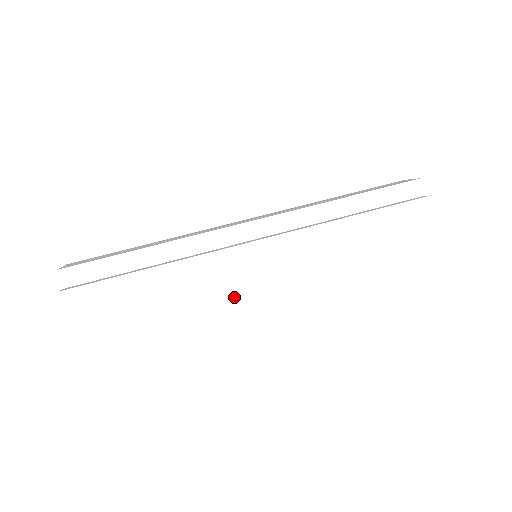
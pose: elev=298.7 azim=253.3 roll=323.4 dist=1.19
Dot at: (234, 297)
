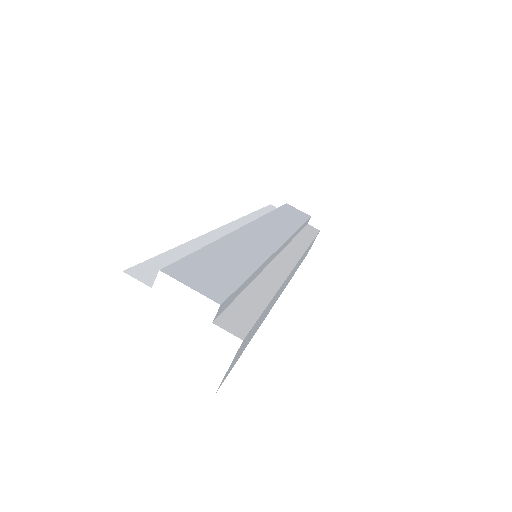
Dot at: (287, 267)
